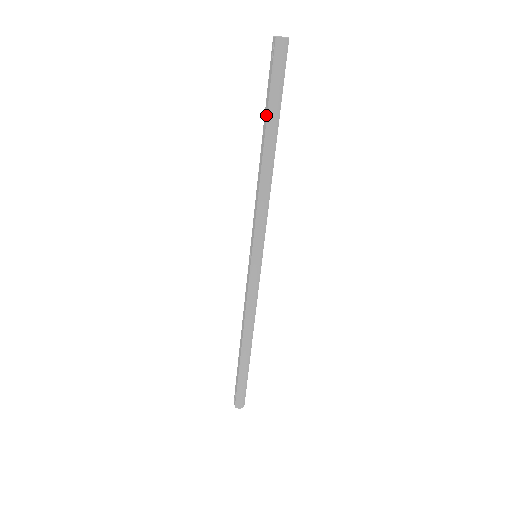
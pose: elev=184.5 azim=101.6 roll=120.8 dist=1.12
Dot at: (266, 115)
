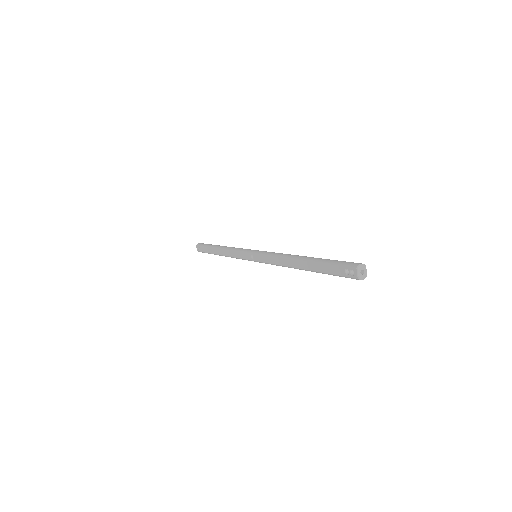
Dot at: (316, 270)
